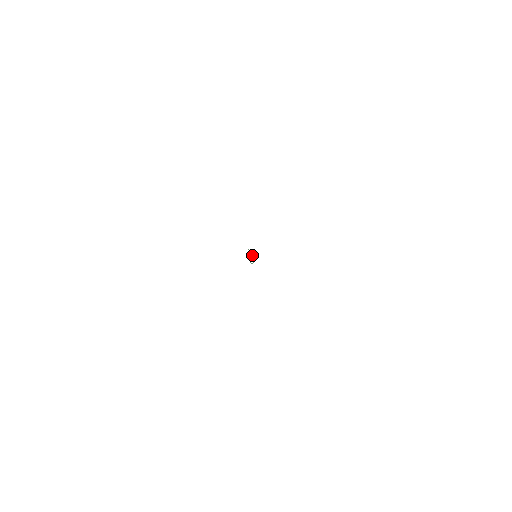
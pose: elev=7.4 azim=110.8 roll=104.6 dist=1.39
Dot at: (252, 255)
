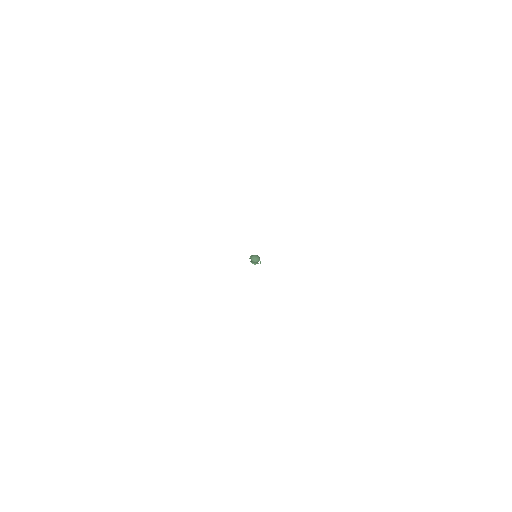
Dot at: (252, 259)
